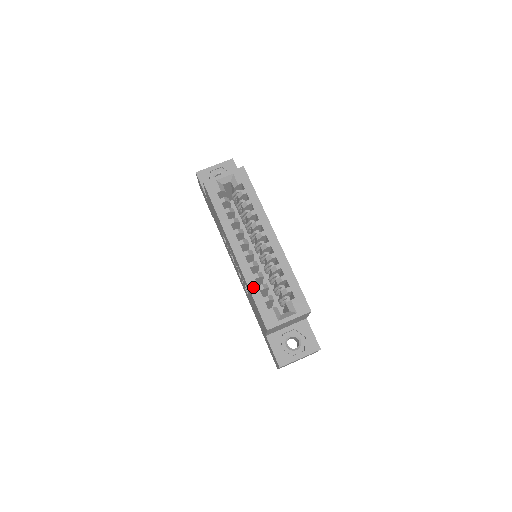
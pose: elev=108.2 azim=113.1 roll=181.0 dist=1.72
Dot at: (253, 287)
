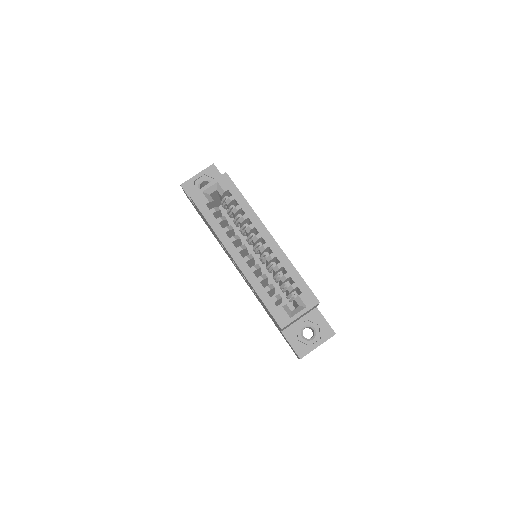
Dot at: (260, 290)
